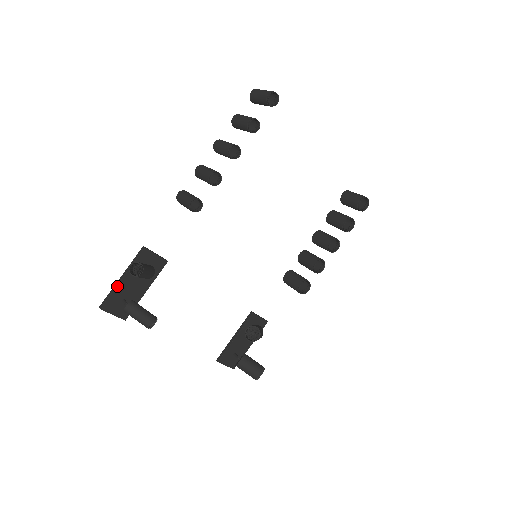
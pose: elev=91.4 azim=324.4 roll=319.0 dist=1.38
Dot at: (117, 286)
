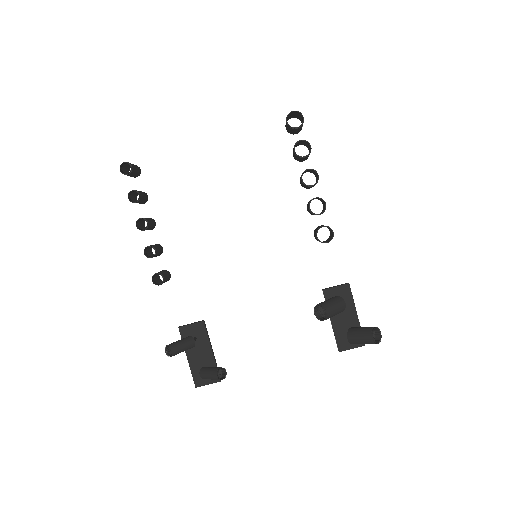
Dot at: (190, 365)
